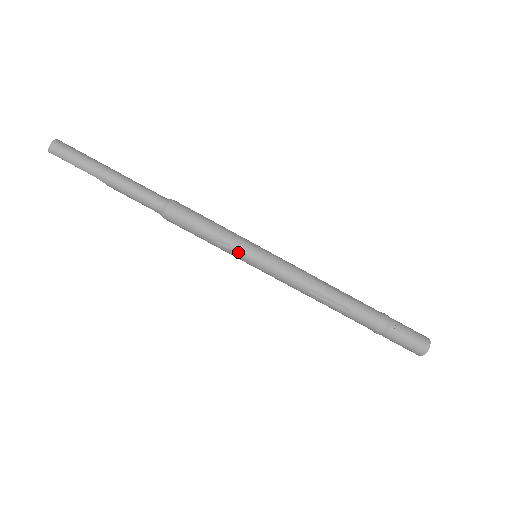
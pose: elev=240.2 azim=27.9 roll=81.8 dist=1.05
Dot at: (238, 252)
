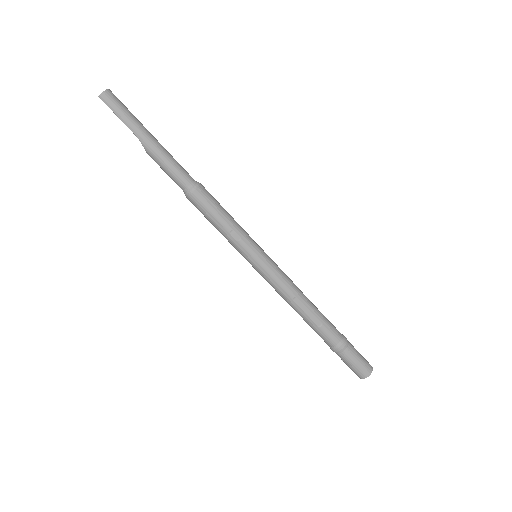
Dot at: (245, 247)
